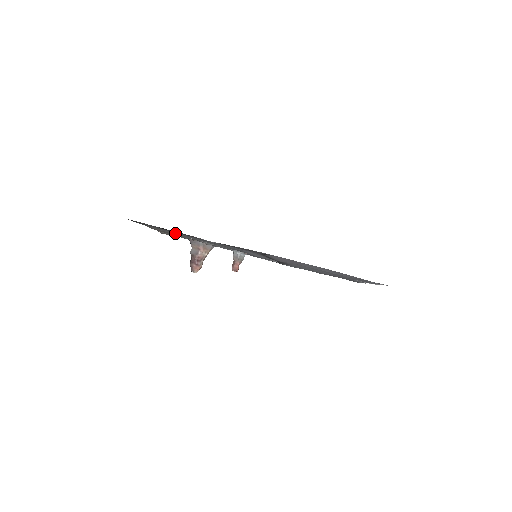
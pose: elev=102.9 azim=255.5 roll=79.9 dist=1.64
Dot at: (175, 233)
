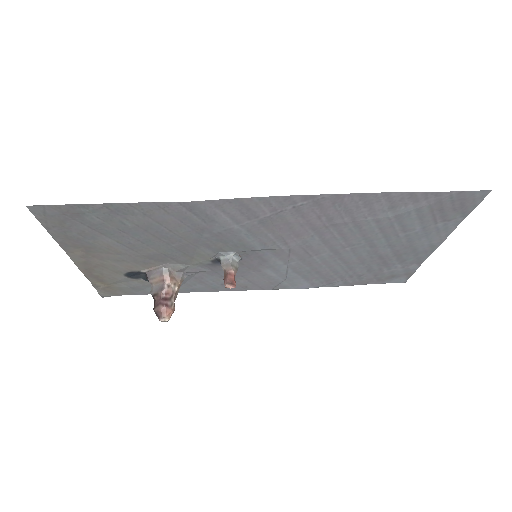
Dot at: (120, 241)
